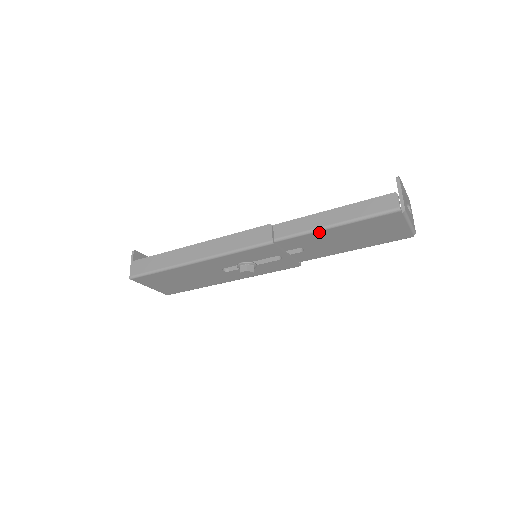
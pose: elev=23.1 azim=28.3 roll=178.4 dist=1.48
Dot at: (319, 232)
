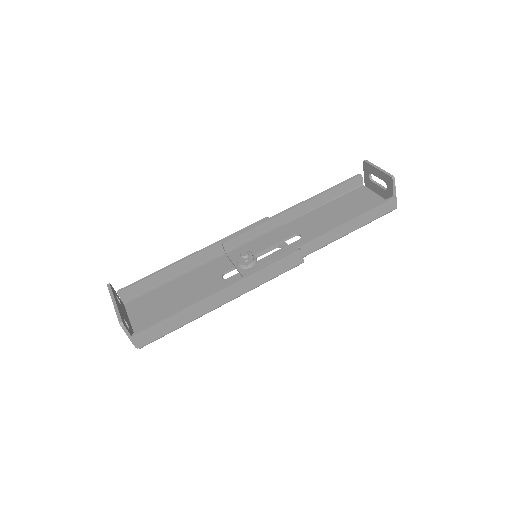
Dot at: (336, 238)
